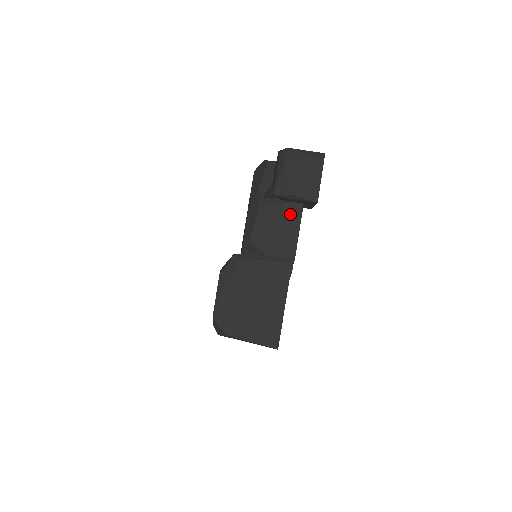
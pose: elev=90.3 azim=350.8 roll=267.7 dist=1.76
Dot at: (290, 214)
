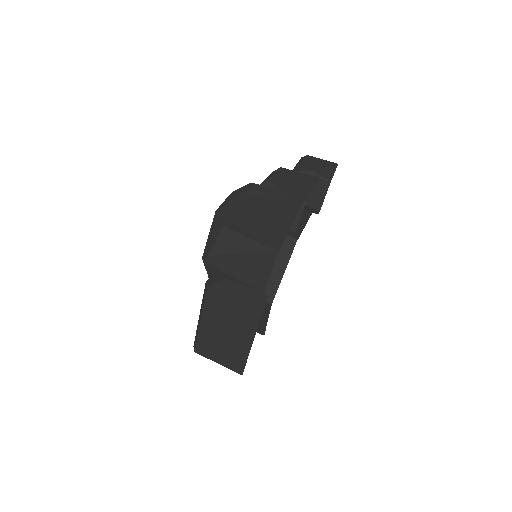
Dot at: (306, 178)
